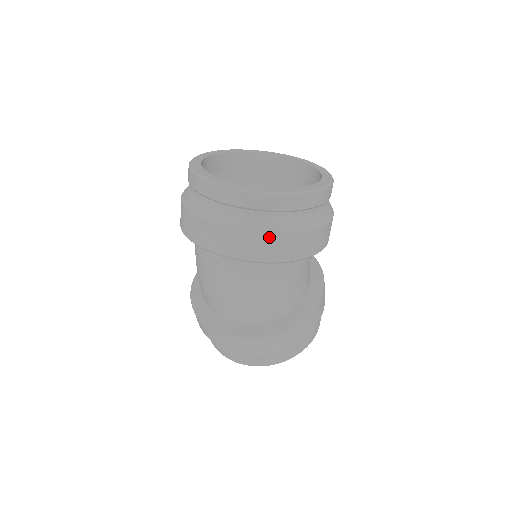
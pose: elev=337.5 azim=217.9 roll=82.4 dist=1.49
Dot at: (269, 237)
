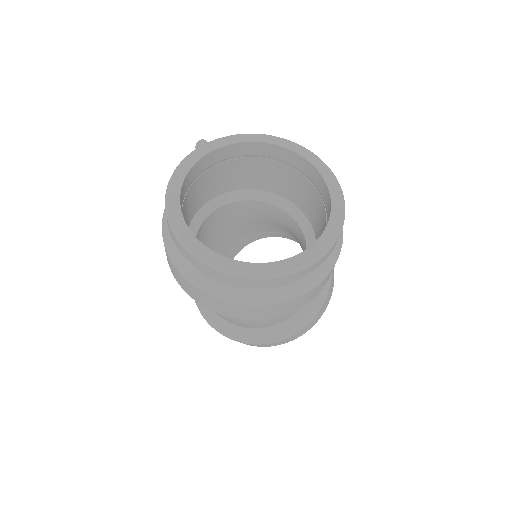
Dot at: (241, 306)
